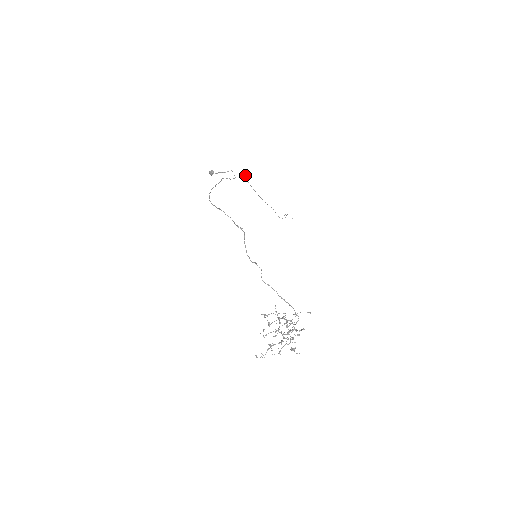
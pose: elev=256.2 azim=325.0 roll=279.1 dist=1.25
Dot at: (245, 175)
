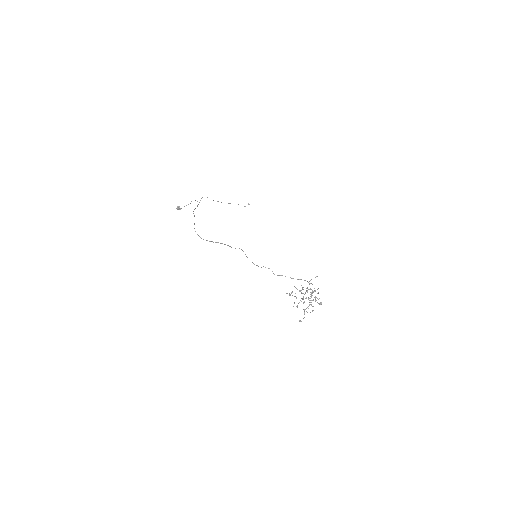
Dot at: occluded
